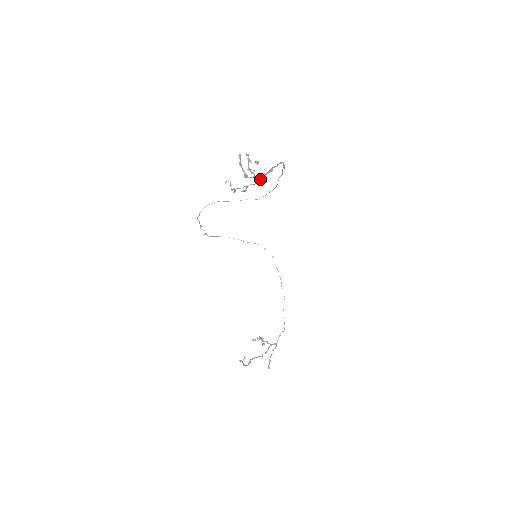
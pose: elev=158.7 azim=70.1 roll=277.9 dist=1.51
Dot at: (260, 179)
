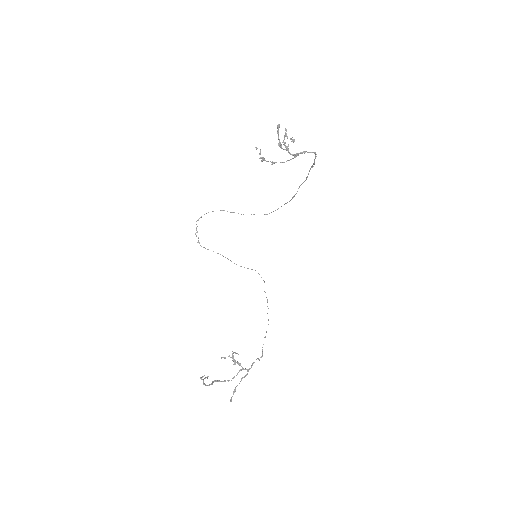
Dot at: (293, 154)
